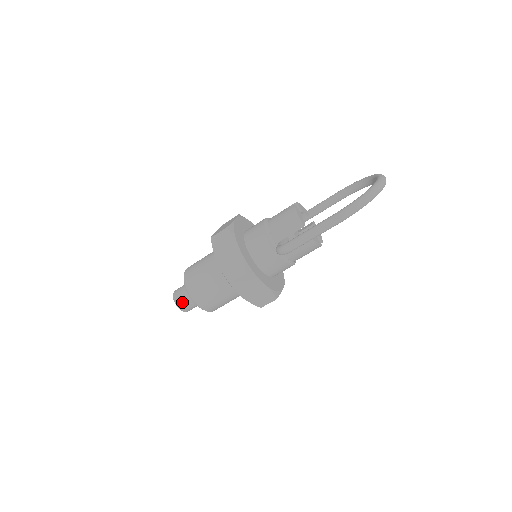
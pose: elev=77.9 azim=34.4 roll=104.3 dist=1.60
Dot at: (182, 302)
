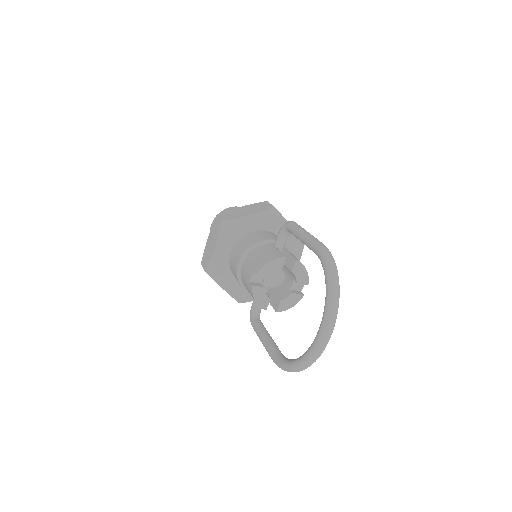
Dot at: occluded
